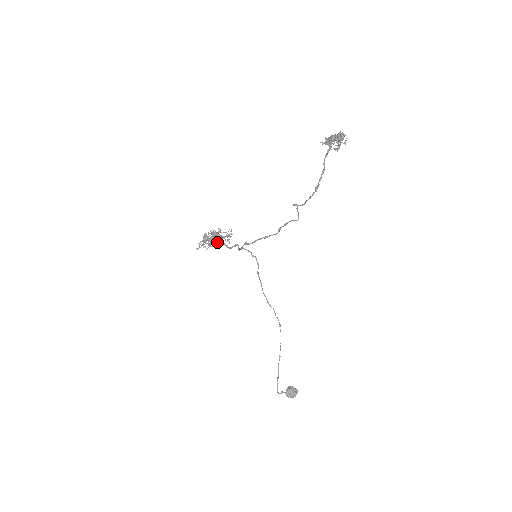
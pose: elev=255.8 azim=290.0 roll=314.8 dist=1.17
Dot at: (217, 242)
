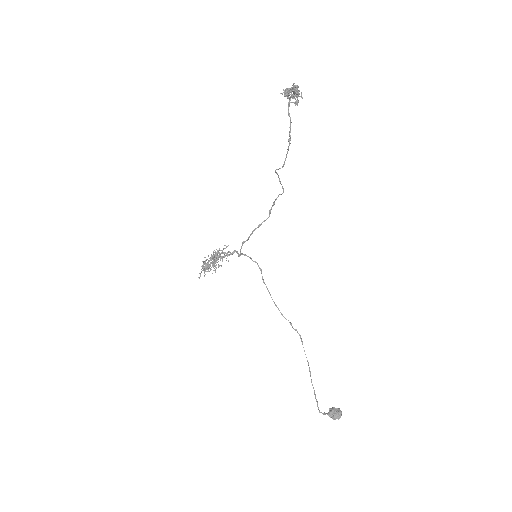
Dot at: occluded
